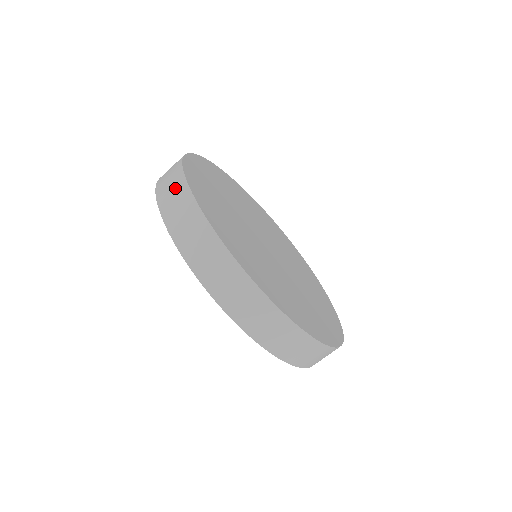
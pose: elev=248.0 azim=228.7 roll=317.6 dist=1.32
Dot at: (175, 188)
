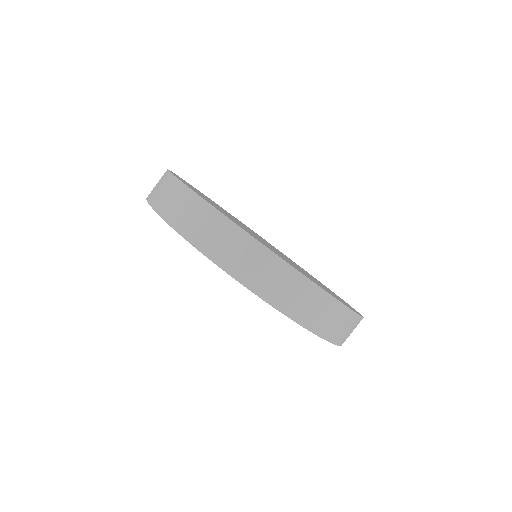
Dot at: occluded
